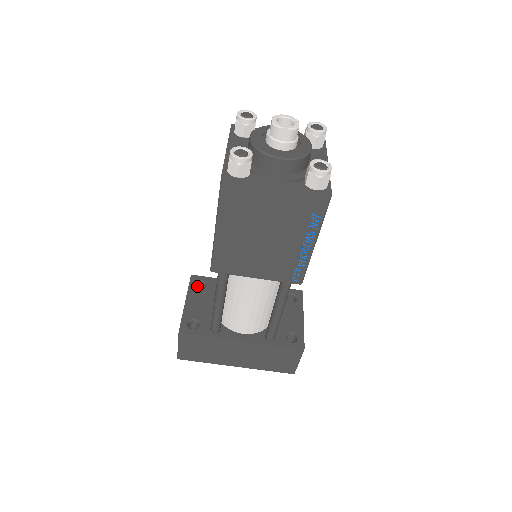
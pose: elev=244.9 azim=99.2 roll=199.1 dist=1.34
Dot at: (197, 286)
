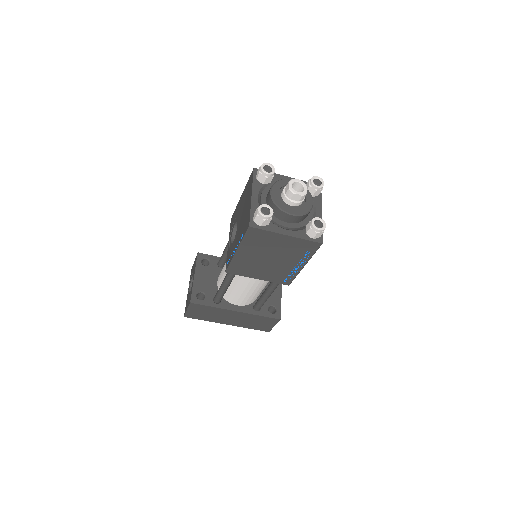
Dot at: (202, 262)
